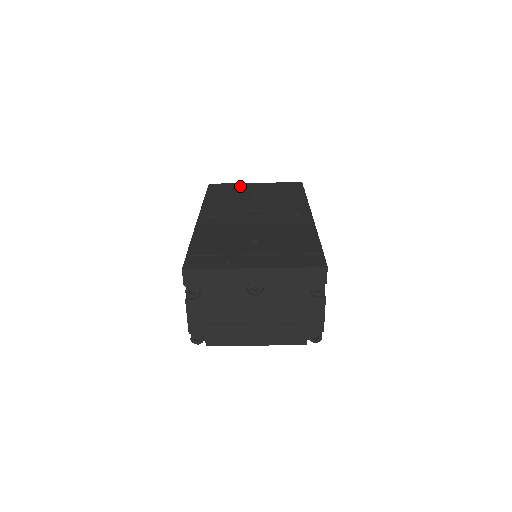
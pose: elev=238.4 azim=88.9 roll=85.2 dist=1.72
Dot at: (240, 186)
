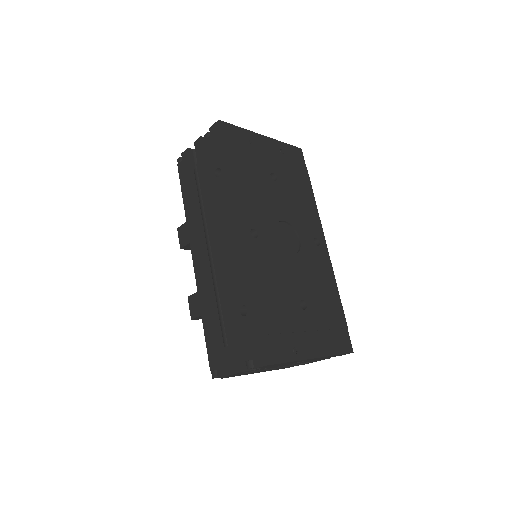
Dot at: (253, 142)
